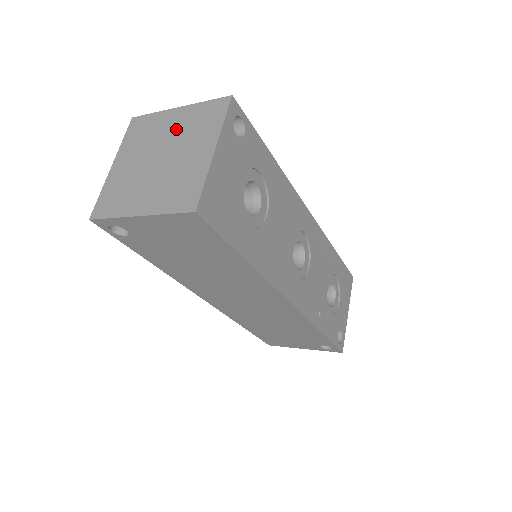
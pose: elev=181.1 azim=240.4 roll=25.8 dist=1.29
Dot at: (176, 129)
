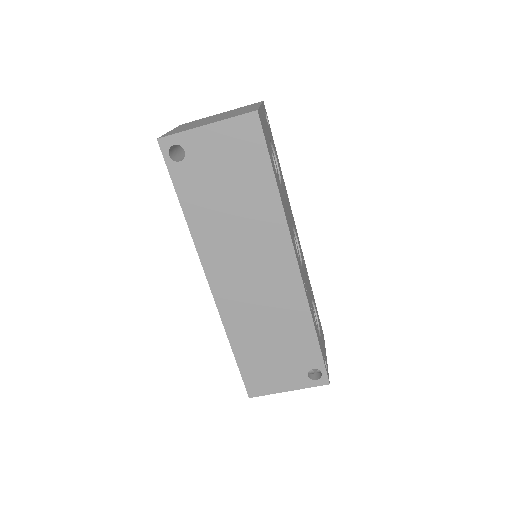
Dot at: occluded
